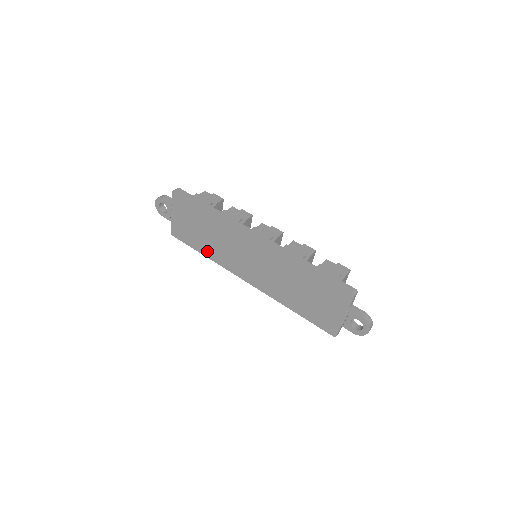
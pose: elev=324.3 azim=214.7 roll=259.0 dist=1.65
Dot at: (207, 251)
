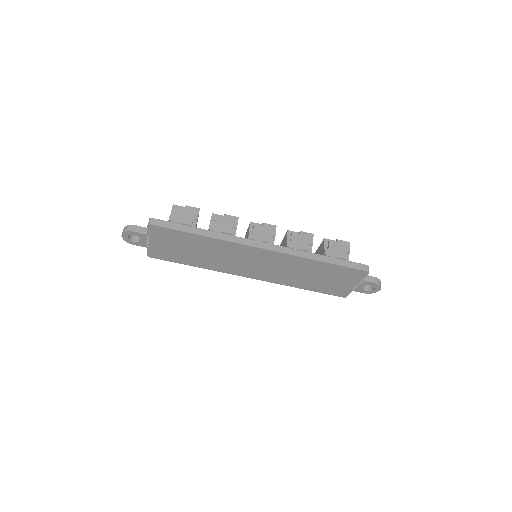
Dot at: (199, 263)
